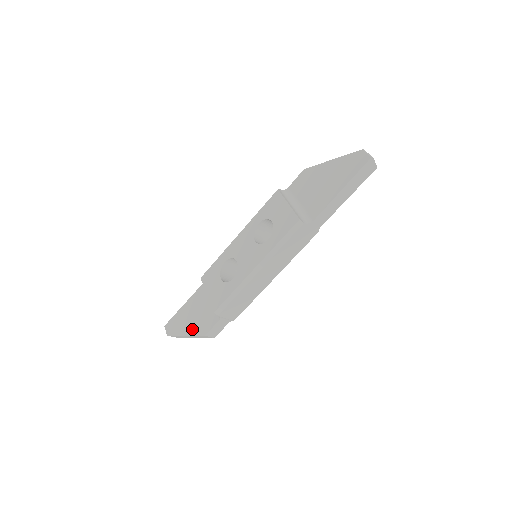
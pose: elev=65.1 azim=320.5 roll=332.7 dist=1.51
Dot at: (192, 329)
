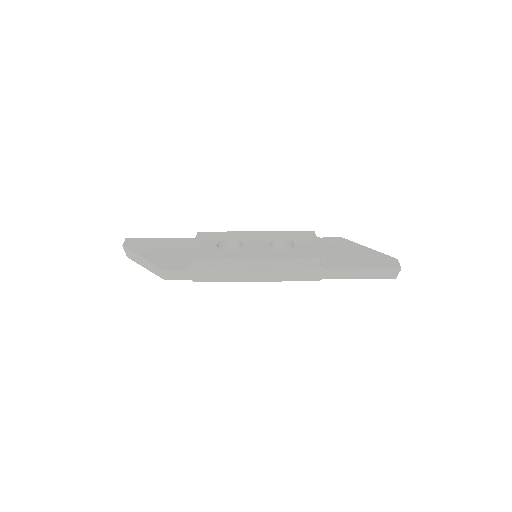
Dot at: (154, 257)
